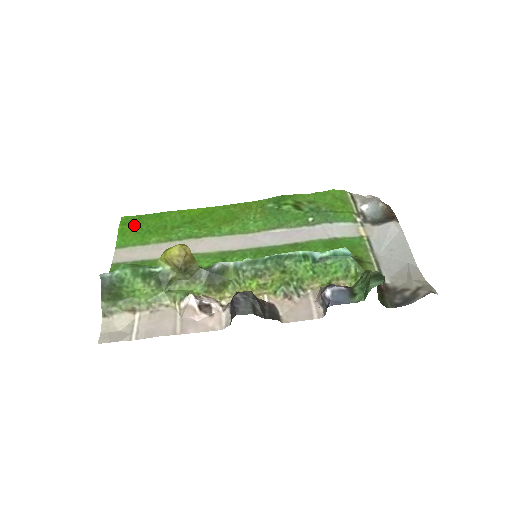
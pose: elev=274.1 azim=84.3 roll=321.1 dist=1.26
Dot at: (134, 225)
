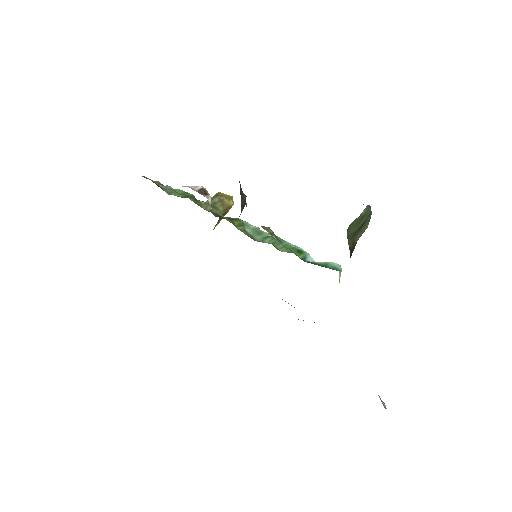
Dot at: occluded
